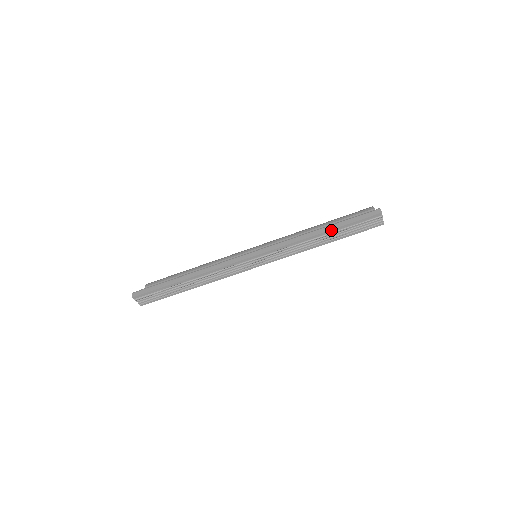
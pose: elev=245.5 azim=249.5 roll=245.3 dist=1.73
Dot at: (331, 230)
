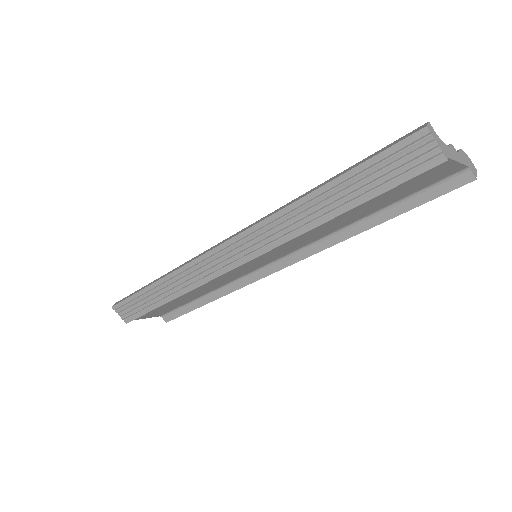
Dot at: (331, 182)
